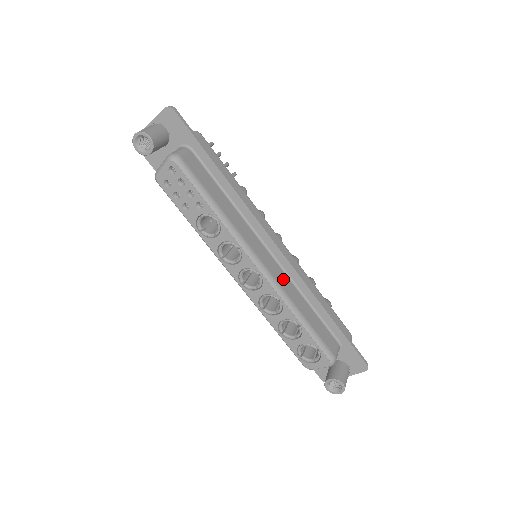
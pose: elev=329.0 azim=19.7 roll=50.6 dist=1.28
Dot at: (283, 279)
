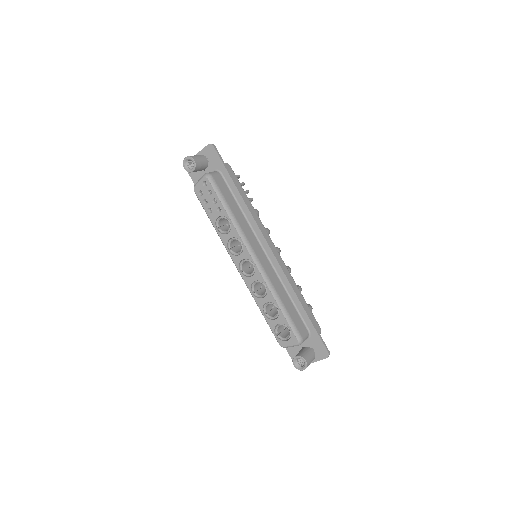
Dot at: (271, 272)
